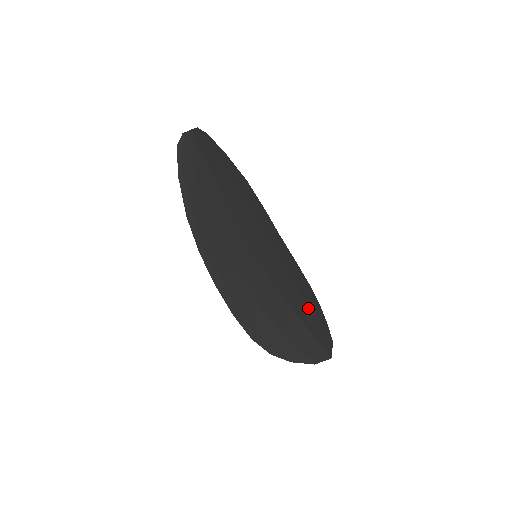
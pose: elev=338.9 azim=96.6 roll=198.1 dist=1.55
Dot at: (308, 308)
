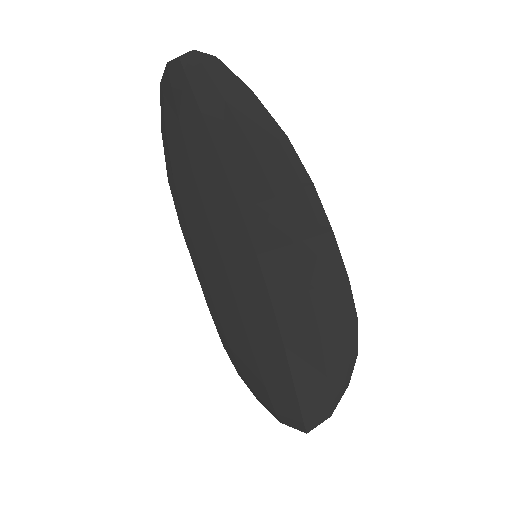
Dot at: (317, 355)
